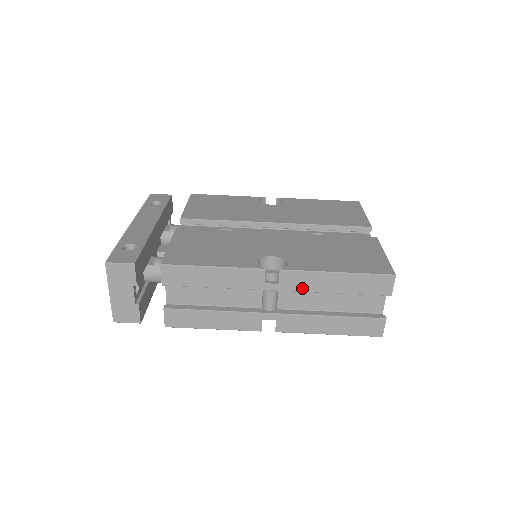
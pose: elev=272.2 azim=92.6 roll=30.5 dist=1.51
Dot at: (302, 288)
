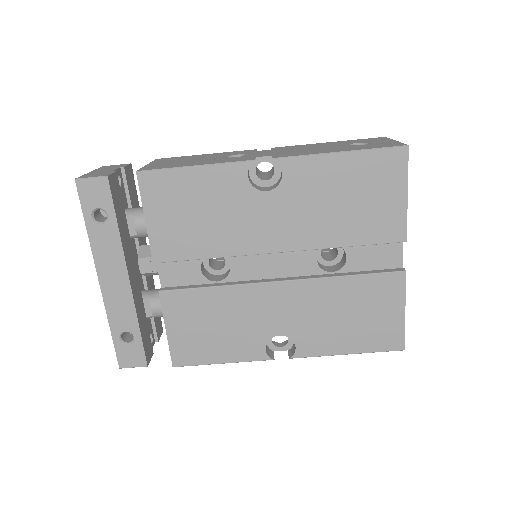
Dot at: occluded
